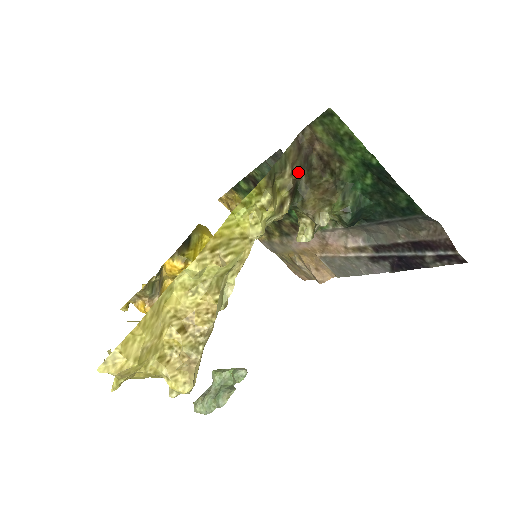
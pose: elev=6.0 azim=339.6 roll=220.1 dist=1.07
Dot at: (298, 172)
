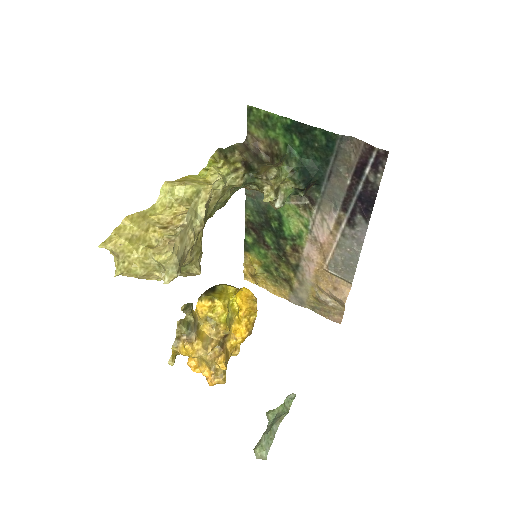
Dot at: (249, 159)
